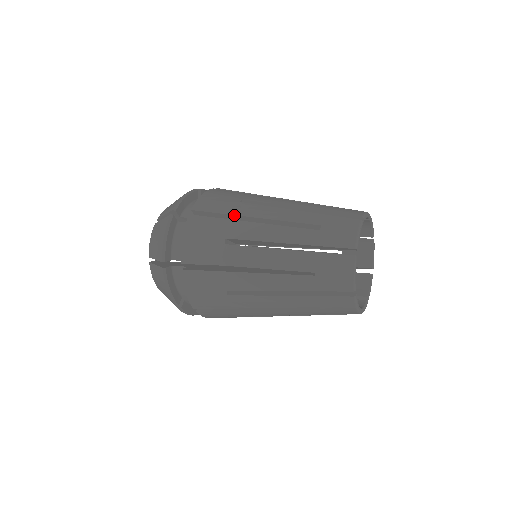
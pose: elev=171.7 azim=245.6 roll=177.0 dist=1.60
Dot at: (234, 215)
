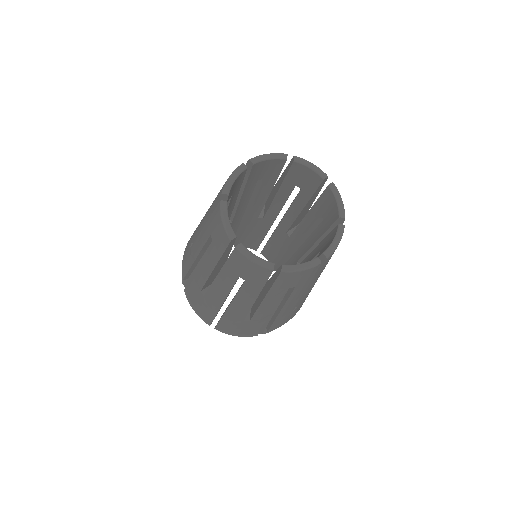
Dot at: (191, 267)
